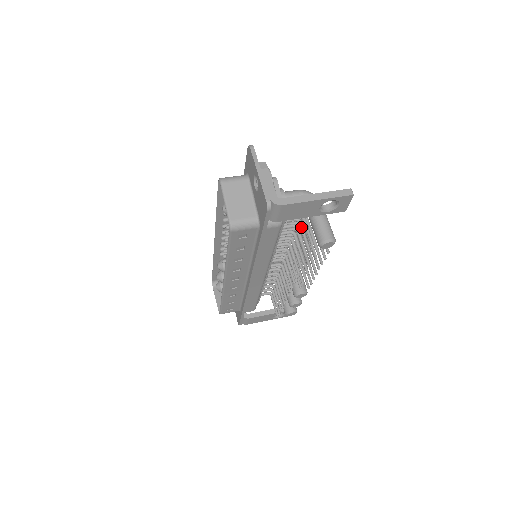
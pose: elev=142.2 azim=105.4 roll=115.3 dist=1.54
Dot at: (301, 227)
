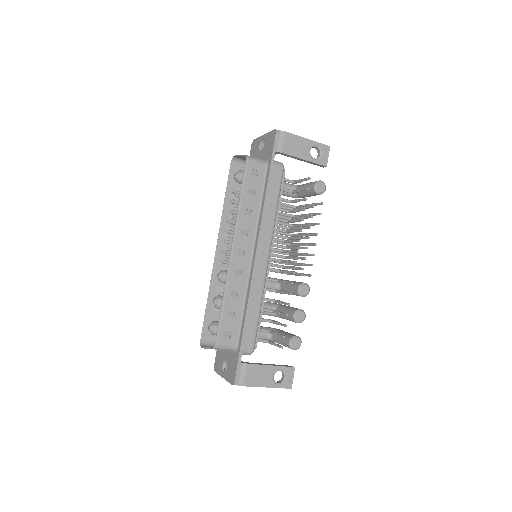
Dot at: occluded
